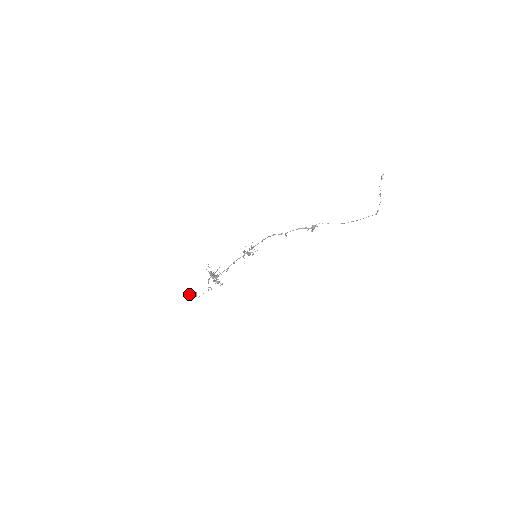
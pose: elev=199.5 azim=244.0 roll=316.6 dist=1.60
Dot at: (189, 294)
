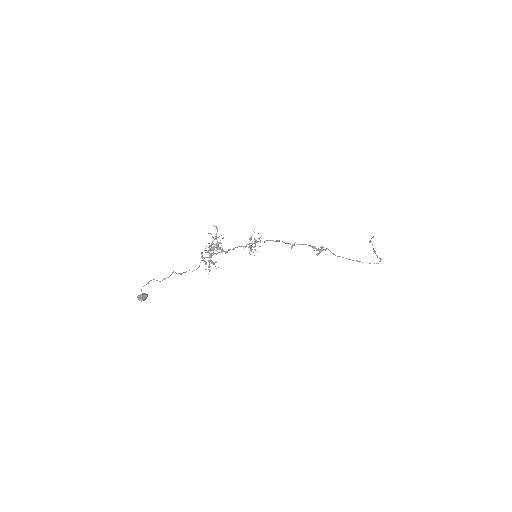
Dot at: occluded
